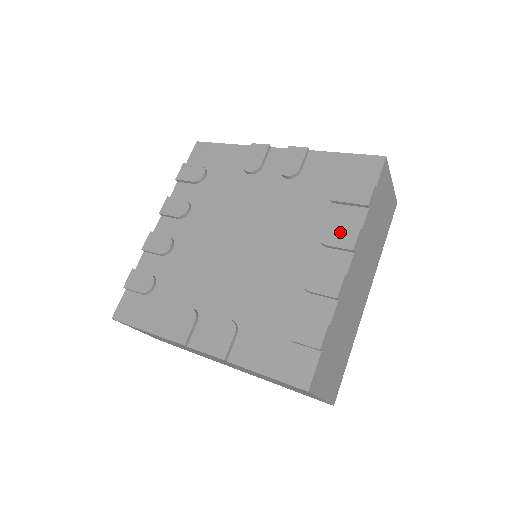
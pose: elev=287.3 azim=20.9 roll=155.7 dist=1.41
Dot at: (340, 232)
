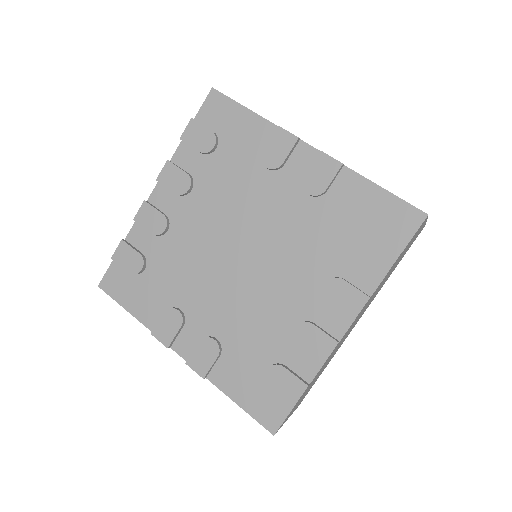
Dot at: (347, 293)
